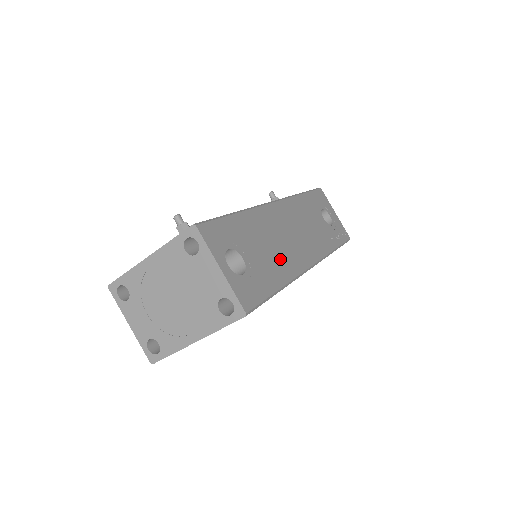
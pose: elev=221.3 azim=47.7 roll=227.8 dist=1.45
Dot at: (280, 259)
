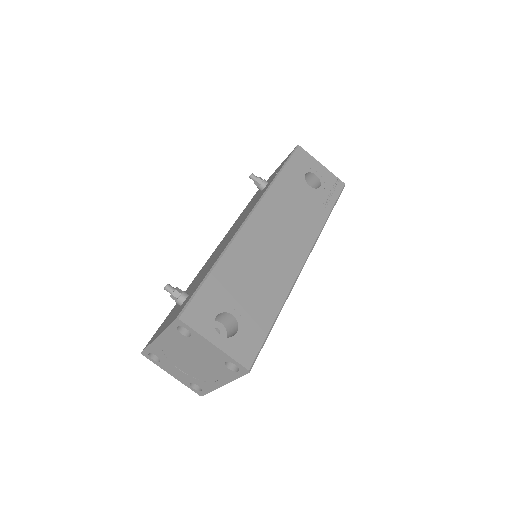
Dot at: (270, 282)
